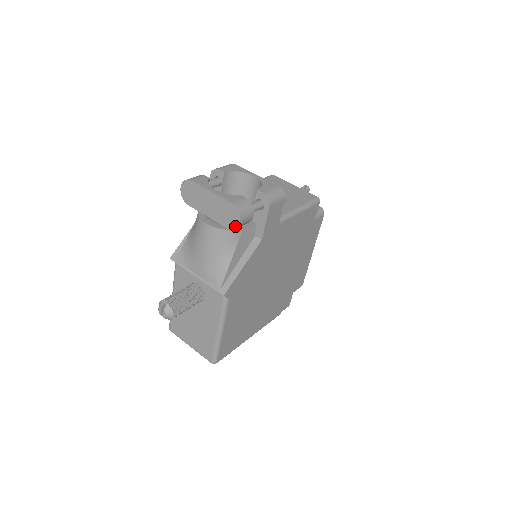
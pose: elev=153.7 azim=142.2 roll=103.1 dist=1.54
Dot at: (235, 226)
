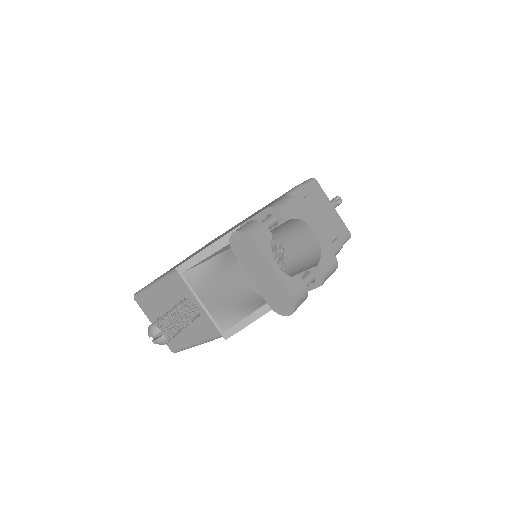
Dot at: (281, 313)
